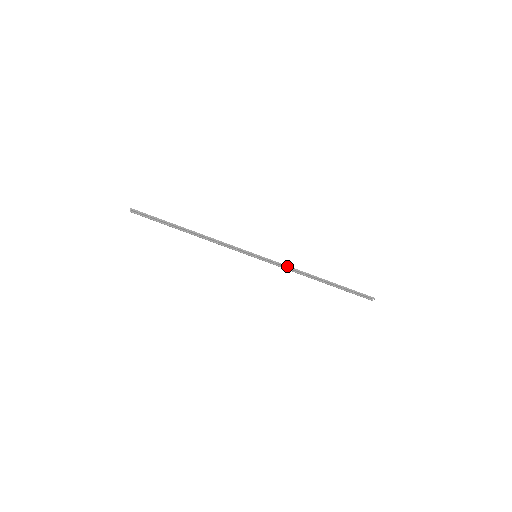
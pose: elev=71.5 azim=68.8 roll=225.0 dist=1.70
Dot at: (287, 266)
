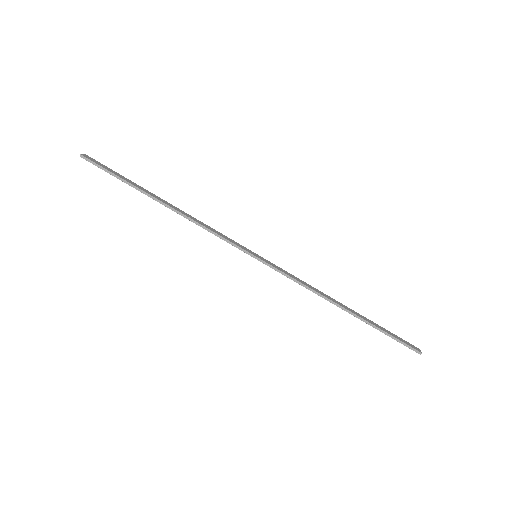
Dot at: (298, 282)
